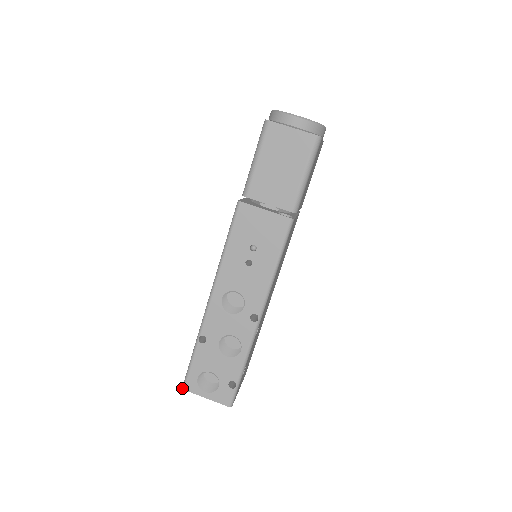
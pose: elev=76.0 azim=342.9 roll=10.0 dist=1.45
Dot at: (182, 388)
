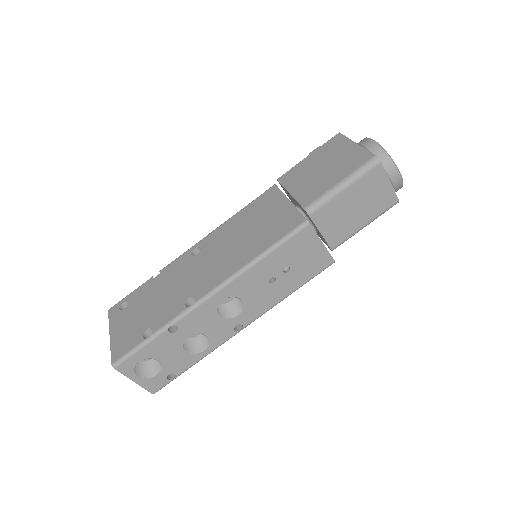
Dot at: (112, 366)
